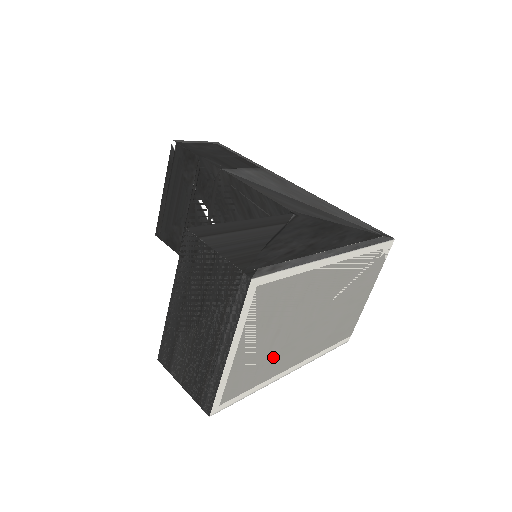
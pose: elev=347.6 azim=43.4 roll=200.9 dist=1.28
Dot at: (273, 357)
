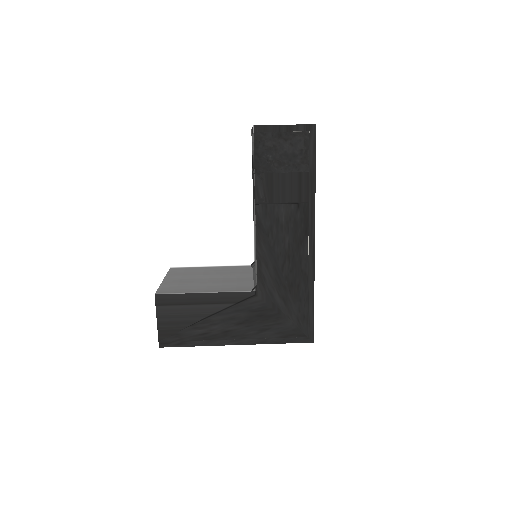
Dot at: occluded
